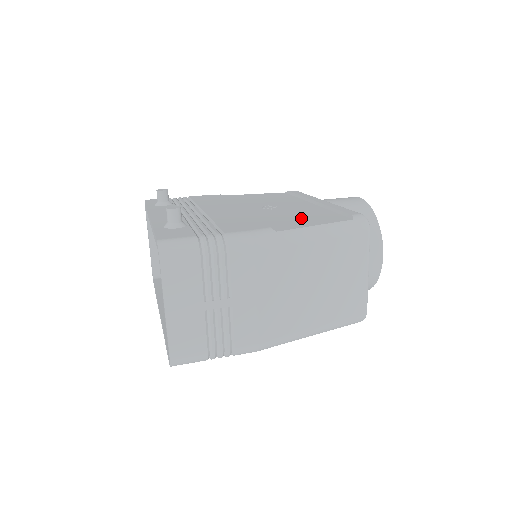
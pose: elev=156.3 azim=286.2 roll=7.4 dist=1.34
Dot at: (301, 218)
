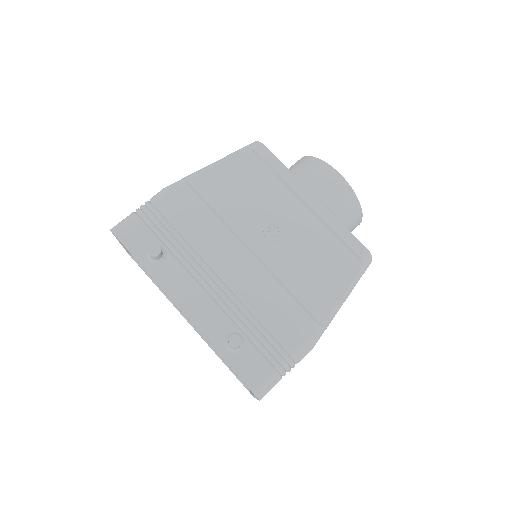
Dot at: (321, 273)
